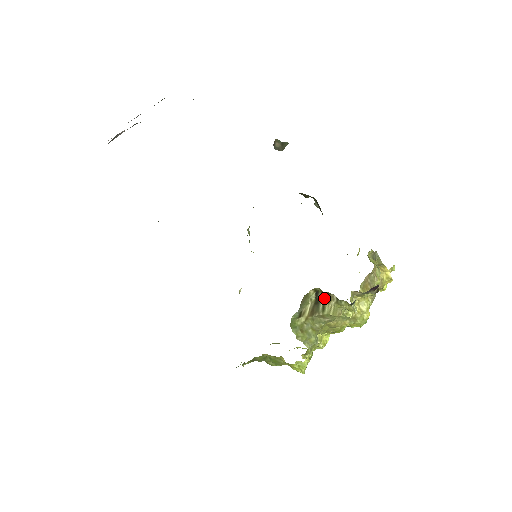
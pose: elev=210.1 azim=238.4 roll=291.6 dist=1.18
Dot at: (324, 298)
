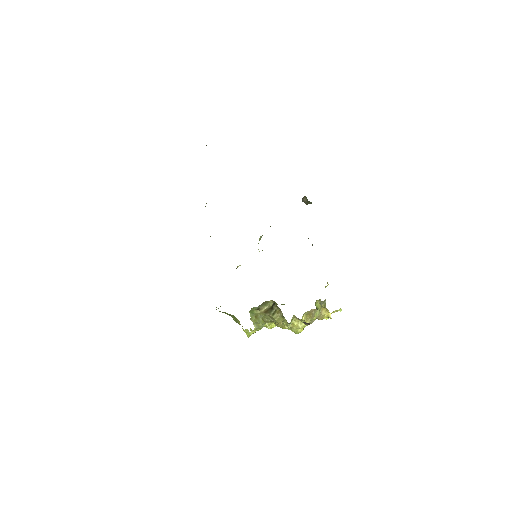
Dot at: (277, 309)
